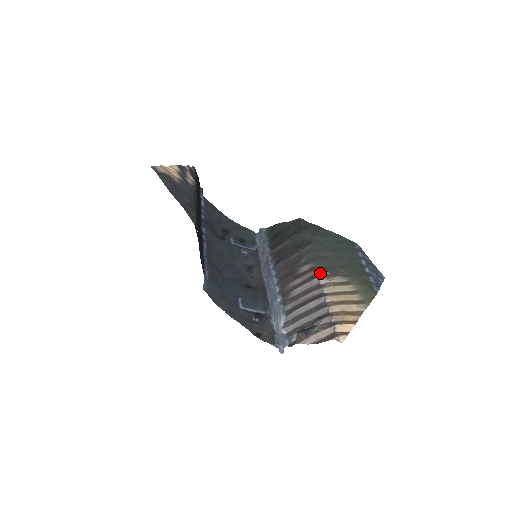
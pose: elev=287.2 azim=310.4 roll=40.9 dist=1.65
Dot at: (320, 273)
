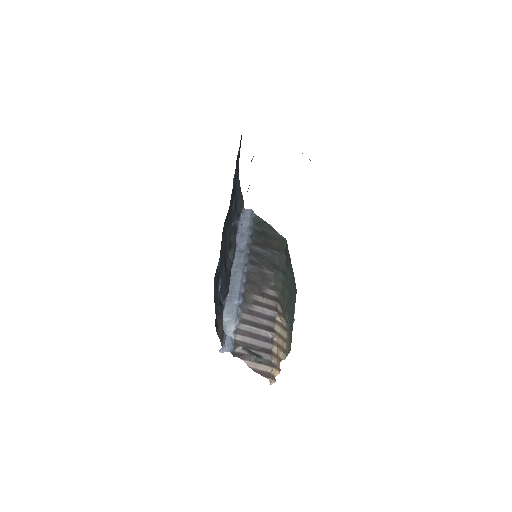
Dot at: (279, 308)
